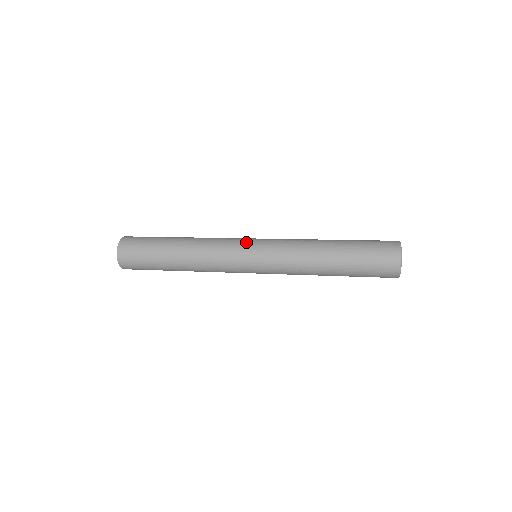
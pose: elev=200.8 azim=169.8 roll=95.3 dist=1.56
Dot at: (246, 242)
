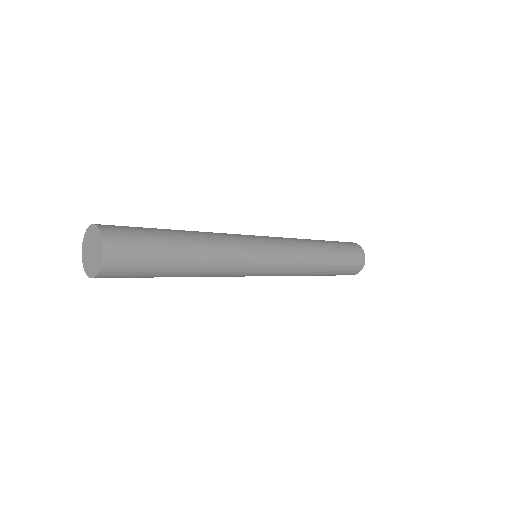
Dot at: occluded
